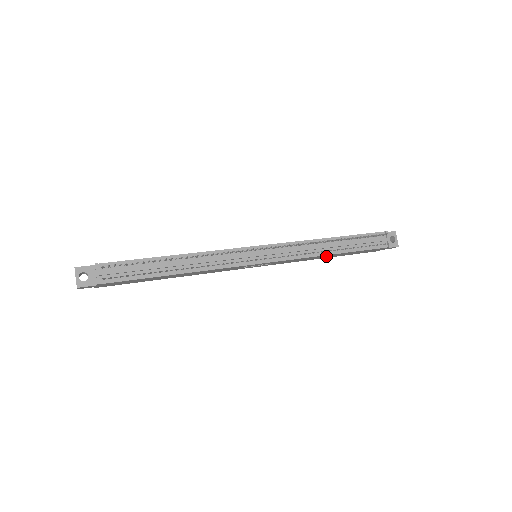
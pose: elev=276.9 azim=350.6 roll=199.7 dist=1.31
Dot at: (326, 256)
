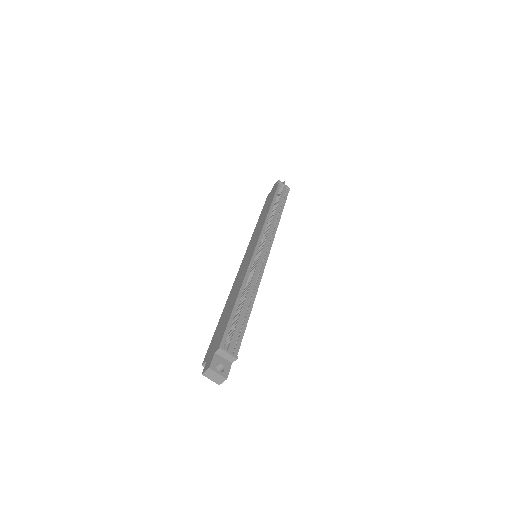
Dot at: occluded
